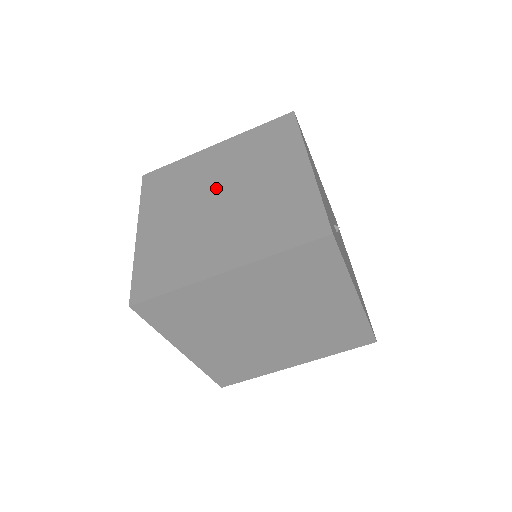
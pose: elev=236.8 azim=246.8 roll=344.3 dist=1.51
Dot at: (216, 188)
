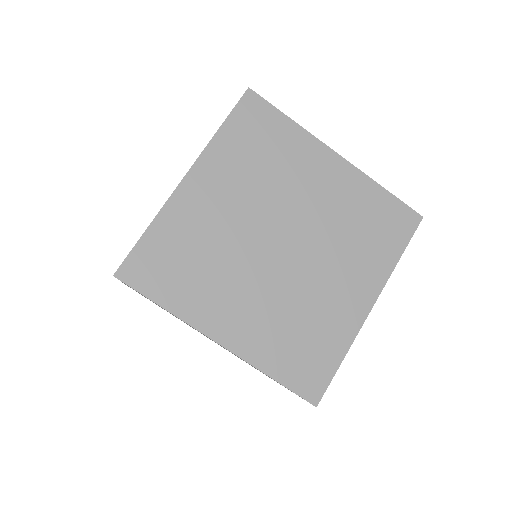
Dot at: (291, 224)
